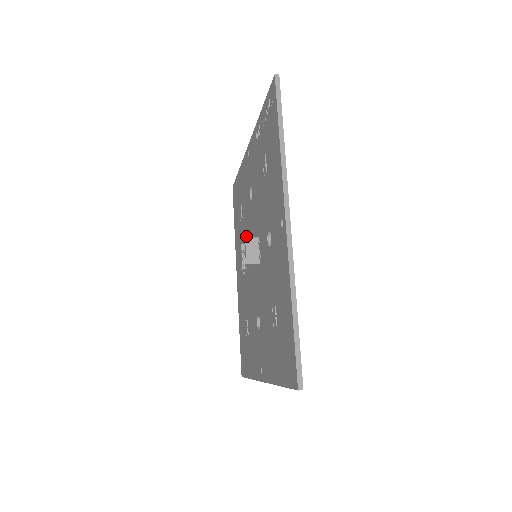
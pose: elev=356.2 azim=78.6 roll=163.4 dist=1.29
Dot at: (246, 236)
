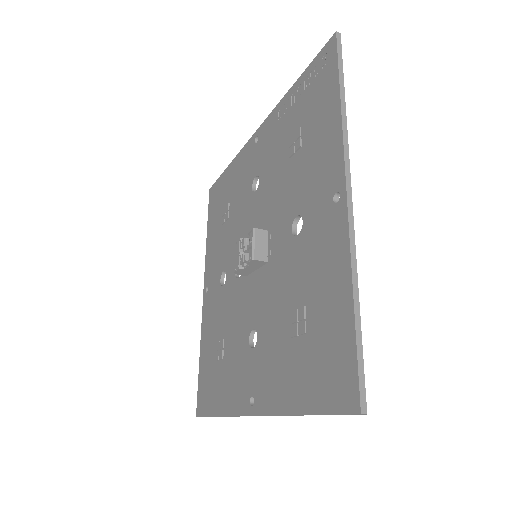
Dot at: (235, 237)
